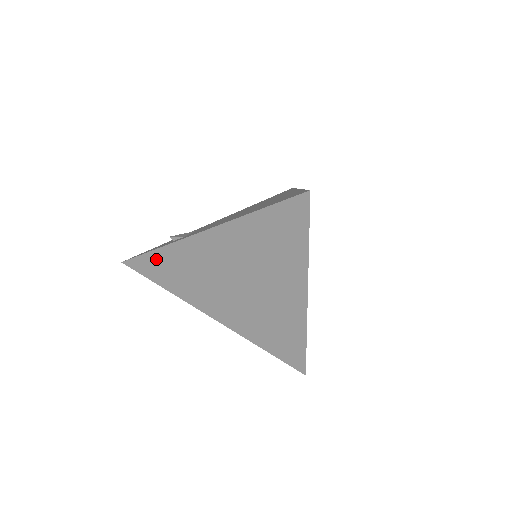
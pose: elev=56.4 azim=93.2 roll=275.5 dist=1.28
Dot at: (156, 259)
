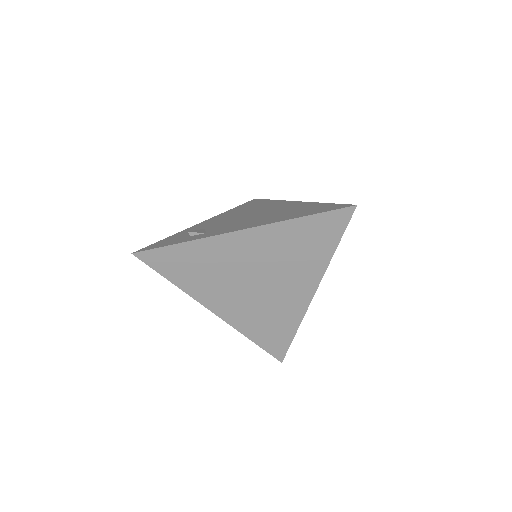
Dot at: (177, 252)
